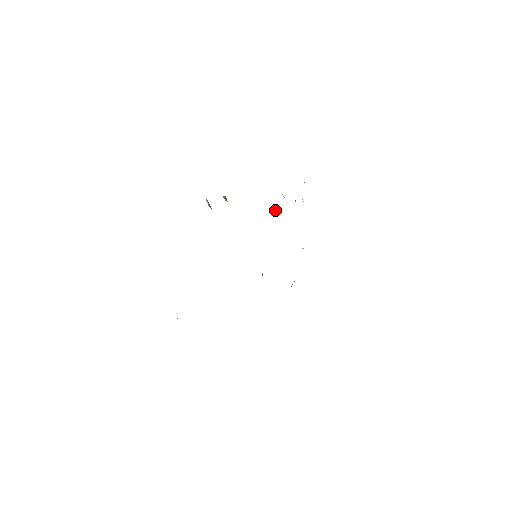
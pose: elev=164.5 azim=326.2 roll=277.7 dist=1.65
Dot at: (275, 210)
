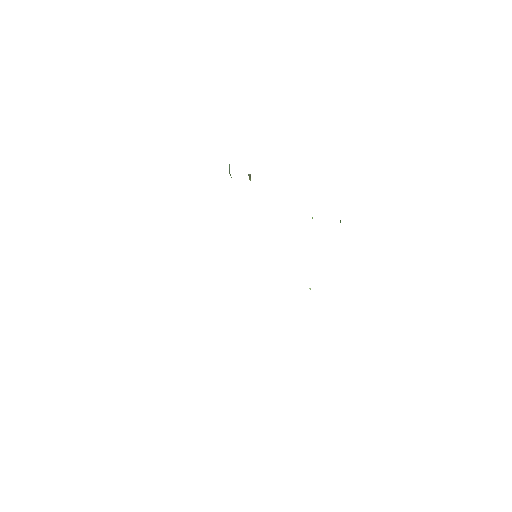
Dot at: occluded
